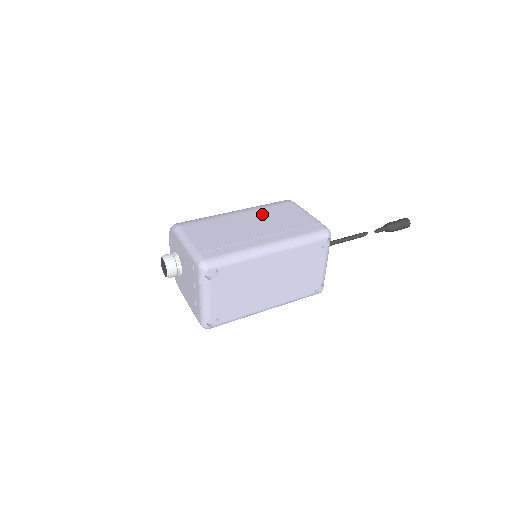
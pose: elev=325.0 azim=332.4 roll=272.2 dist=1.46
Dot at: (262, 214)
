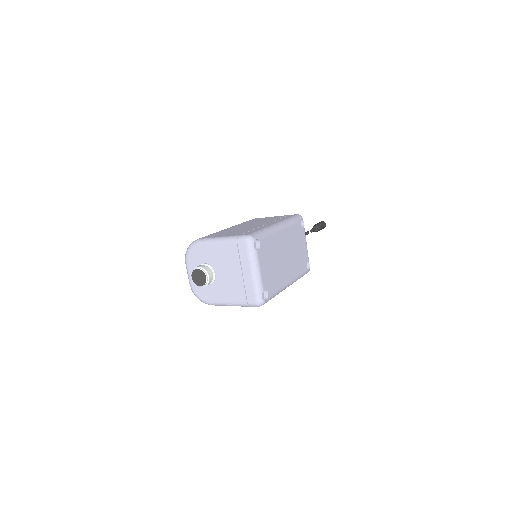
Dot at: (247, 223)
